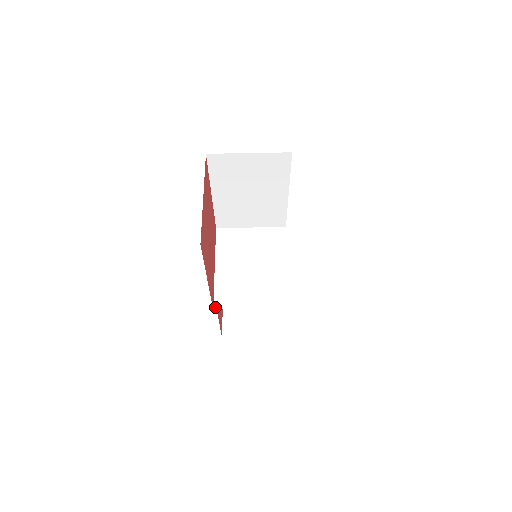
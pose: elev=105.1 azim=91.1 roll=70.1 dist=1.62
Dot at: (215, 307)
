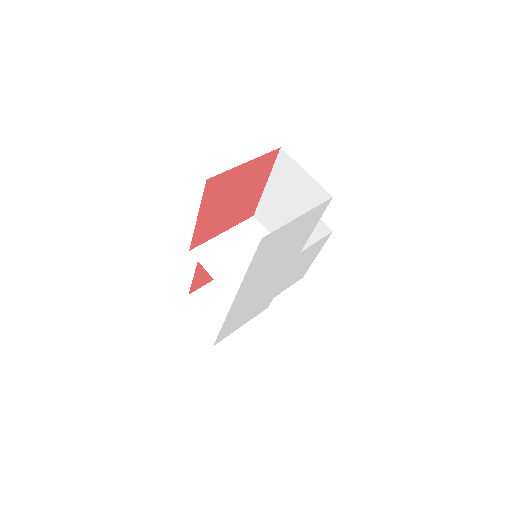
Dot at: (192, 251)
